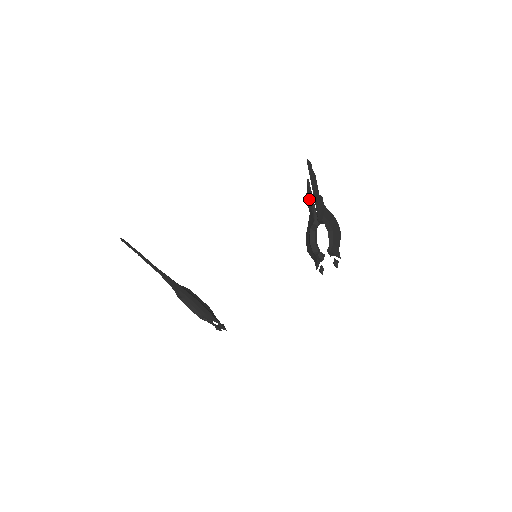
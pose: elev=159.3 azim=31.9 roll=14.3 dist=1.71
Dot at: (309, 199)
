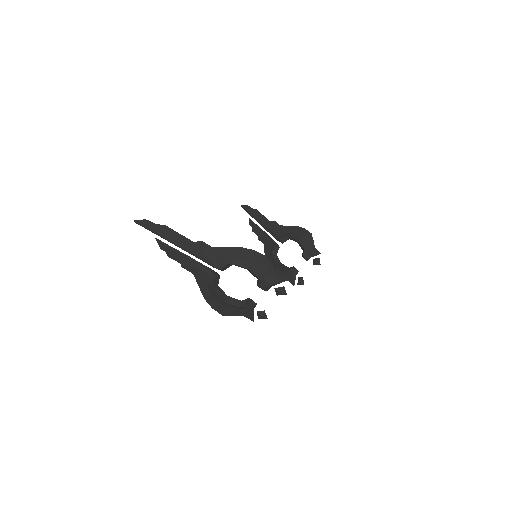
Dot at: (258, 233)
